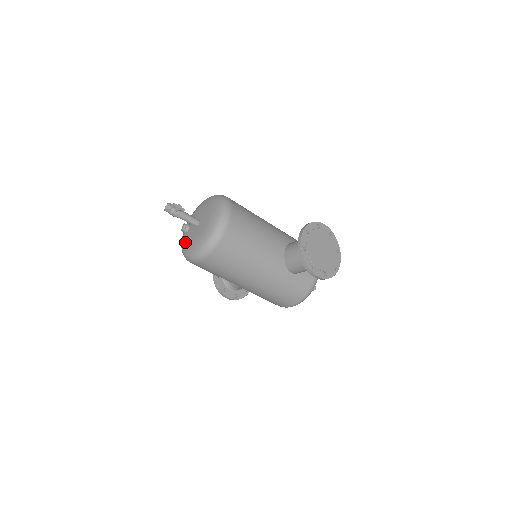
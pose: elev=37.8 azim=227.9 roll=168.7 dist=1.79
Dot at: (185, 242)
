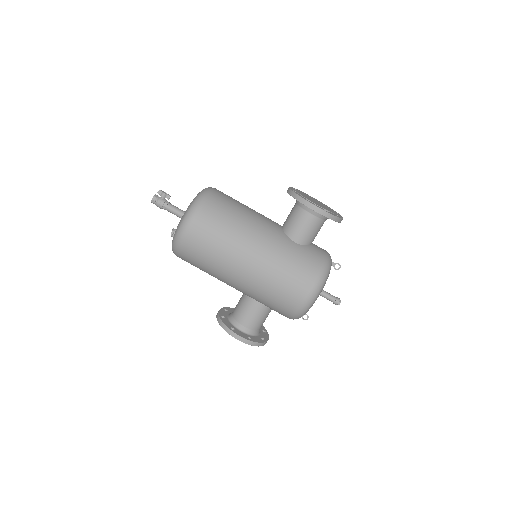
Dot at: occluded
